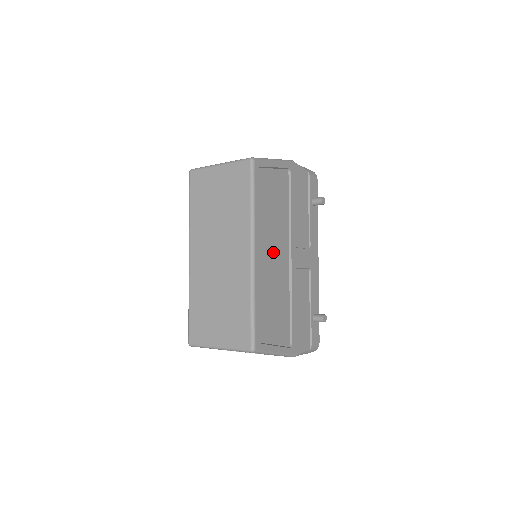
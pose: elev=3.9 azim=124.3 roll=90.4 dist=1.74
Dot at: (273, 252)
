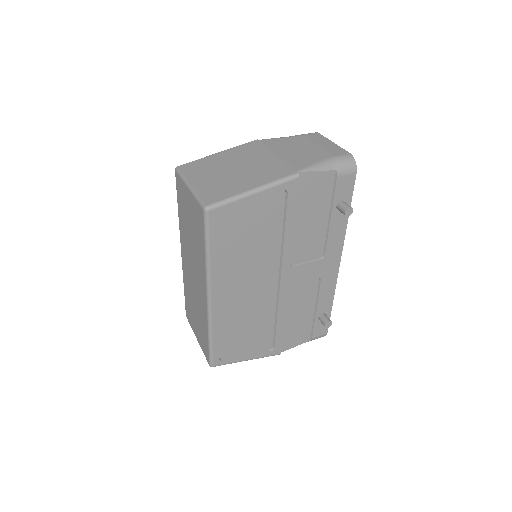
Dot at: (247, 284)
